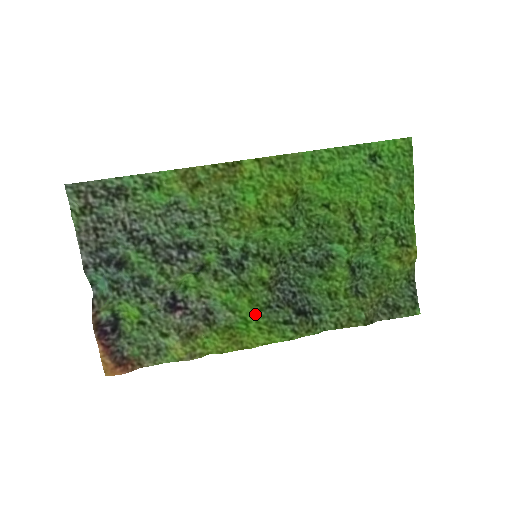
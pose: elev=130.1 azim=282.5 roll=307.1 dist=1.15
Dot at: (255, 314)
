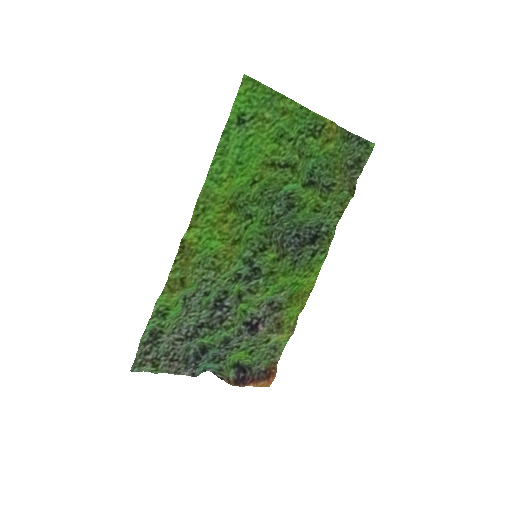
Dot at: (294, 276)
